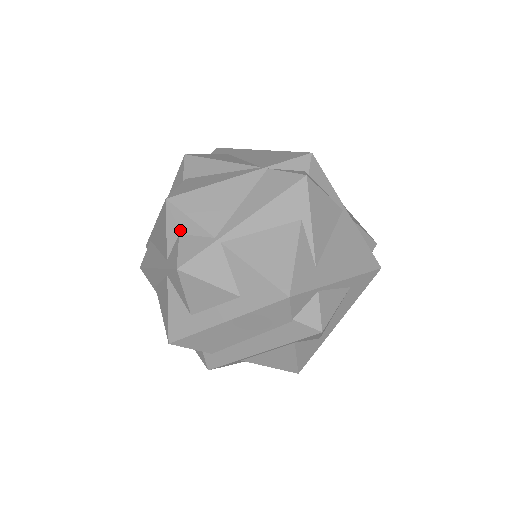
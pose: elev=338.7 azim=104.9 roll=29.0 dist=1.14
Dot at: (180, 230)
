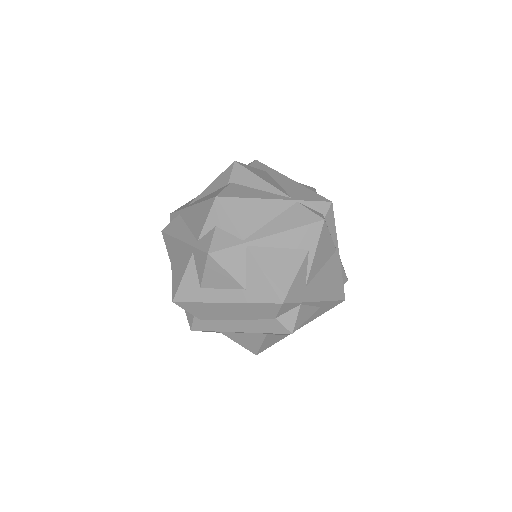
Dot at: (218, 224)
